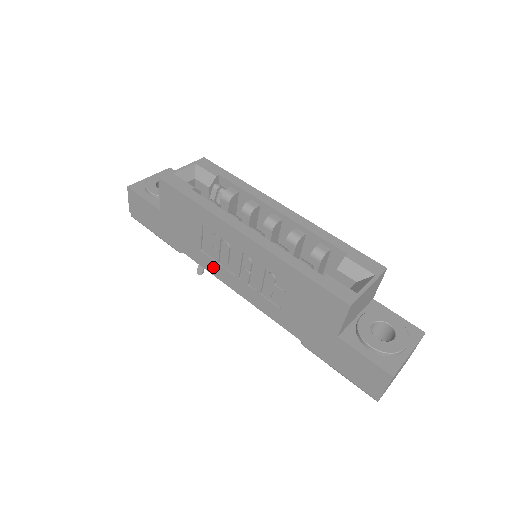
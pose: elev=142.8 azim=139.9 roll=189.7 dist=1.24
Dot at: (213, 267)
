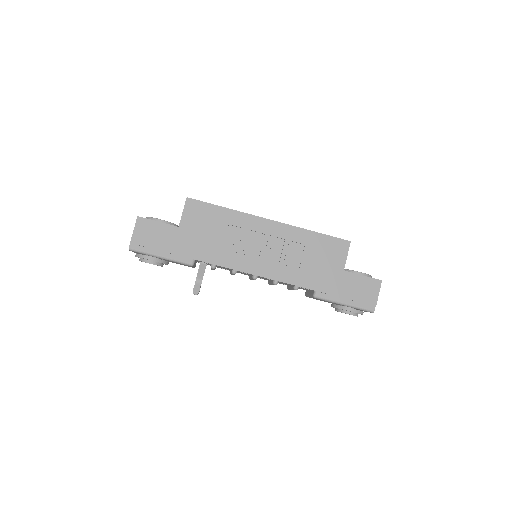
Dot at: (234, 261)
